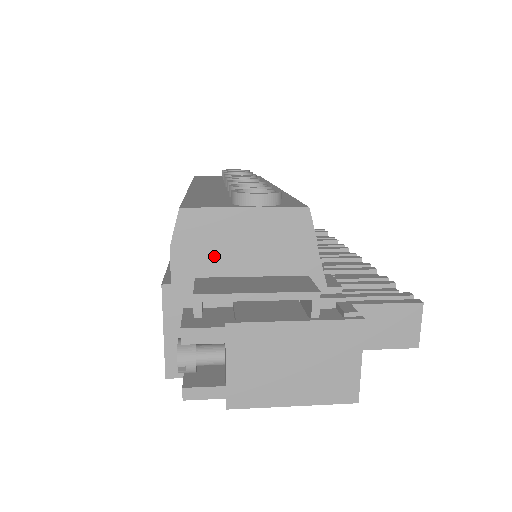
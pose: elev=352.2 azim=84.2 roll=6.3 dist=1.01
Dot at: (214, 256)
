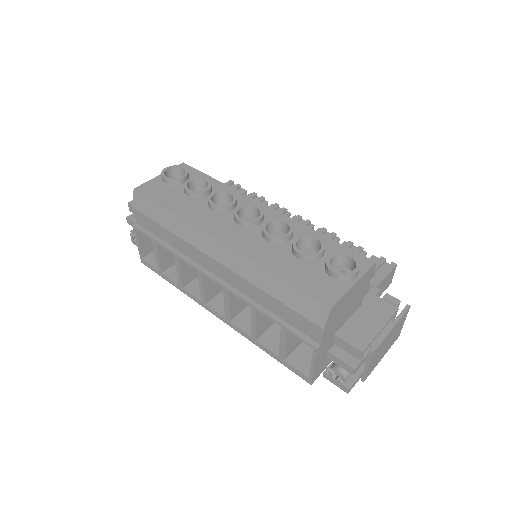
Dot at: (339, 317)
